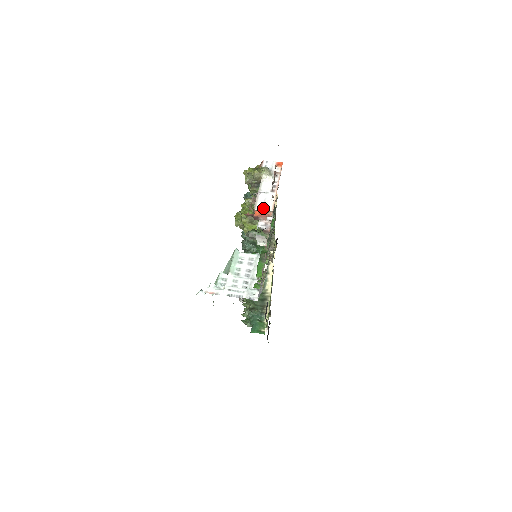
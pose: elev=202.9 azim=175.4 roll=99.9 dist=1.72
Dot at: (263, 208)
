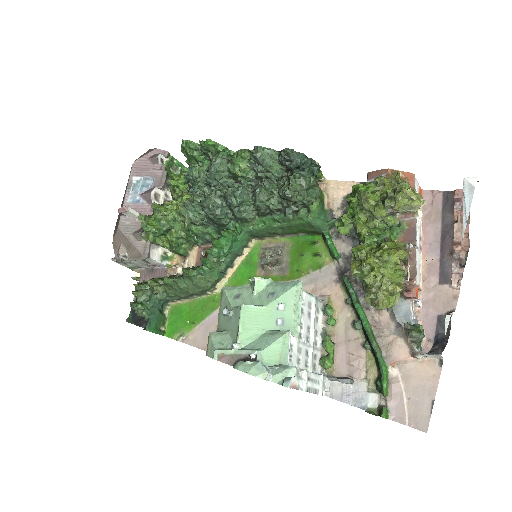
Dot at: (419, 282)
